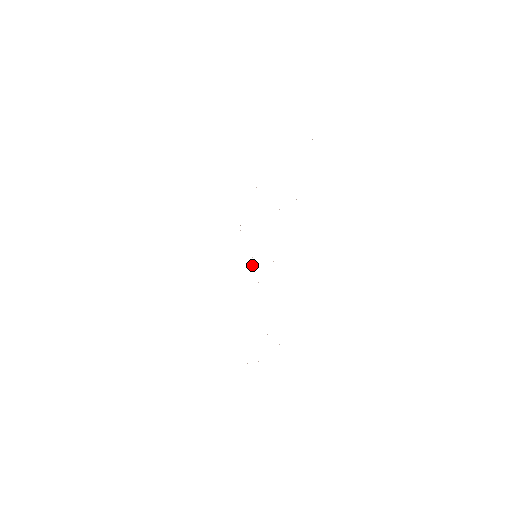
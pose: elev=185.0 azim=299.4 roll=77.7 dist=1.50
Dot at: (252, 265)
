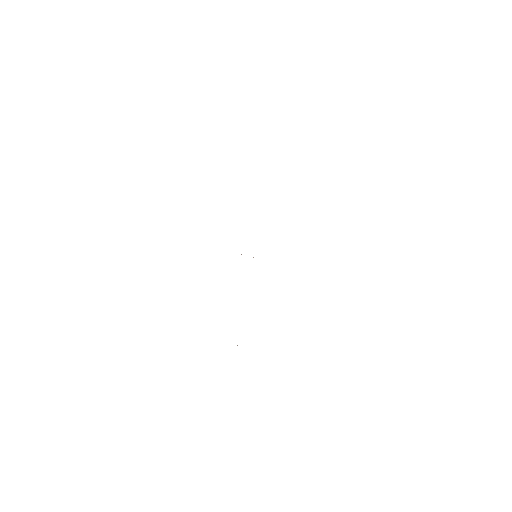
Dot at: occluded
